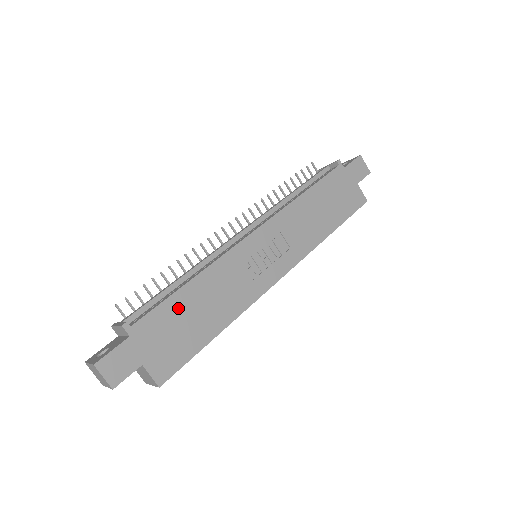
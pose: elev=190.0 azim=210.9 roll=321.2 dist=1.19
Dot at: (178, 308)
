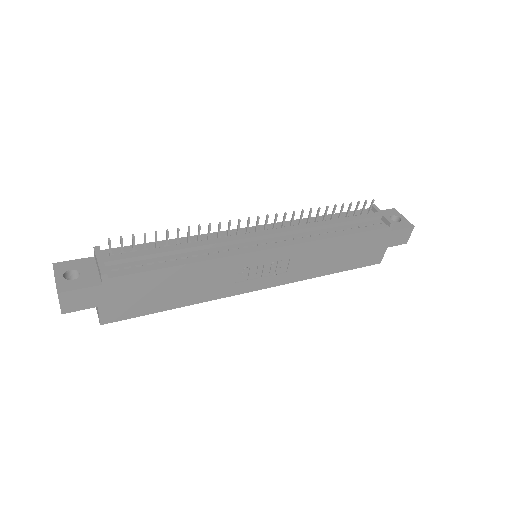
Dot at: (158, 280)
